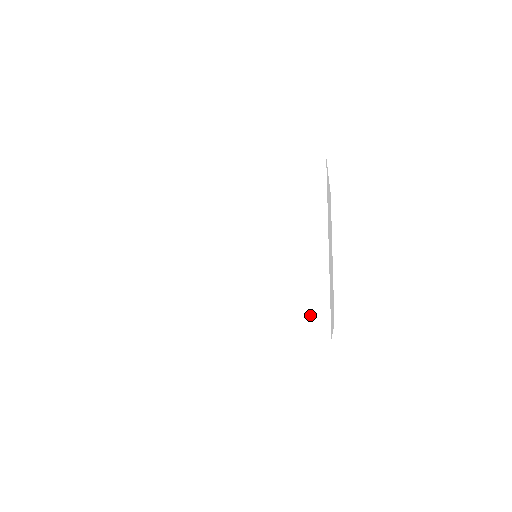
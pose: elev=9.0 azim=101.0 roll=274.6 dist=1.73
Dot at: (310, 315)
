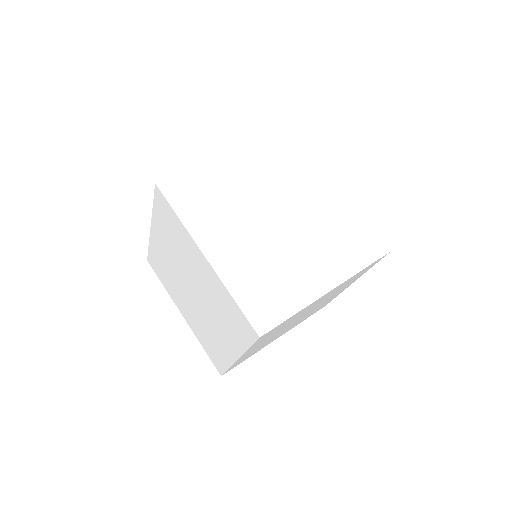
Dot at: occluded
